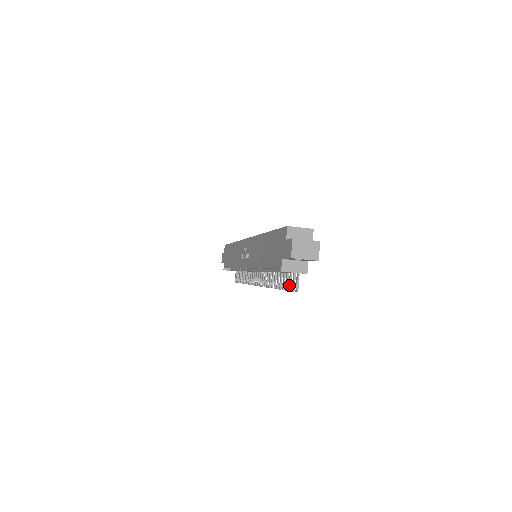
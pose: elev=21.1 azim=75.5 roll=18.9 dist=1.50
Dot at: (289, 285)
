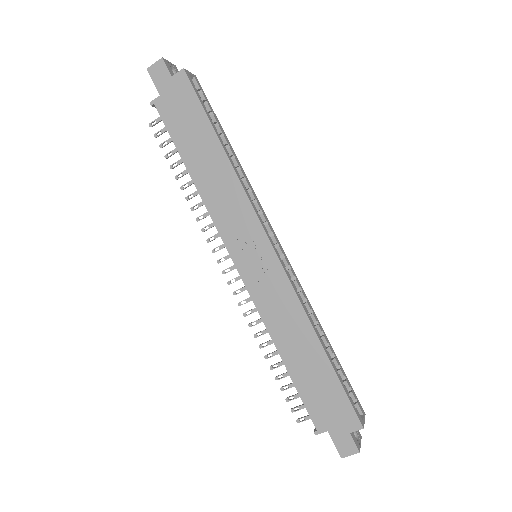
Dot at: occluded
